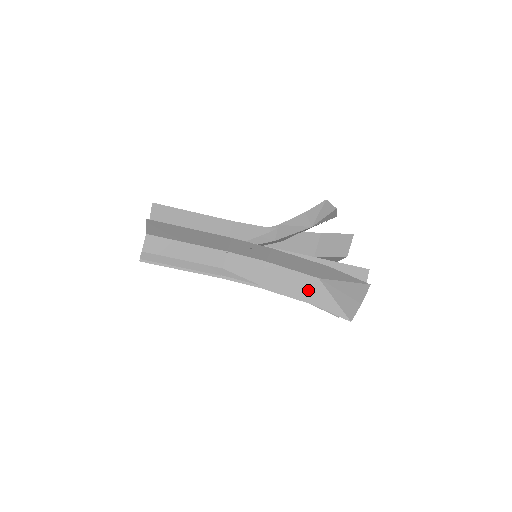
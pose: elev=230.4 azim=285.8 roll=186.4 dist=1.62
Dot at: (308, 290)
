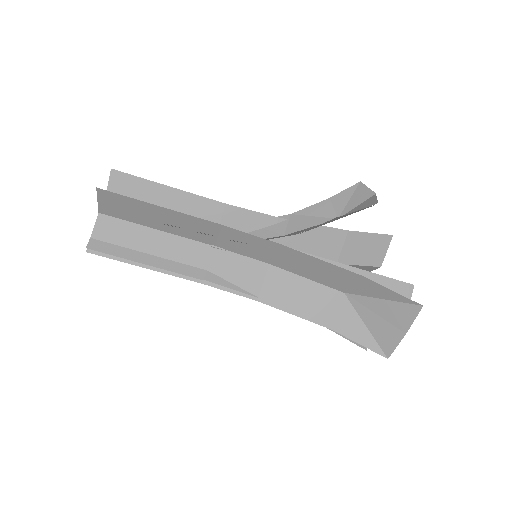
Dot at: (328, 309)
